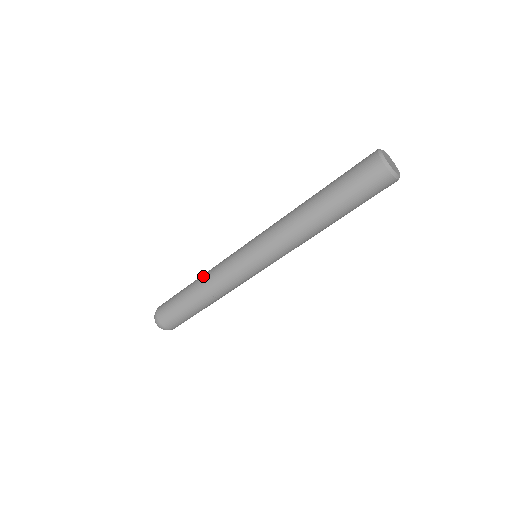
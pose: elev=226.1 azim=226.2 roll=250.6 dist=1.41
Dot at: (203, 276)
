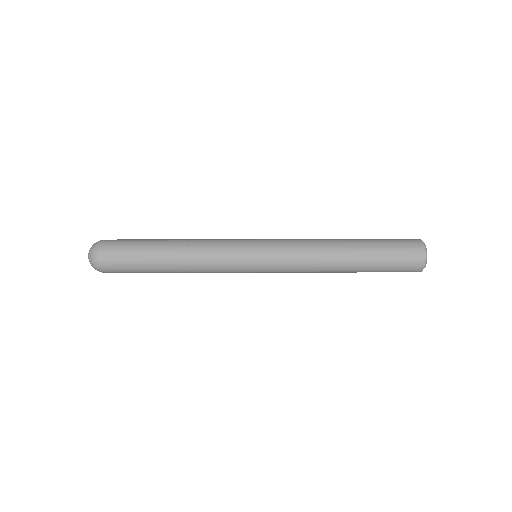
Dot at: (188, 249)
